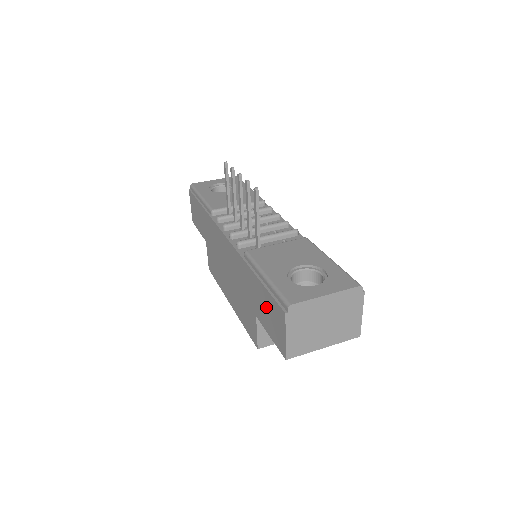
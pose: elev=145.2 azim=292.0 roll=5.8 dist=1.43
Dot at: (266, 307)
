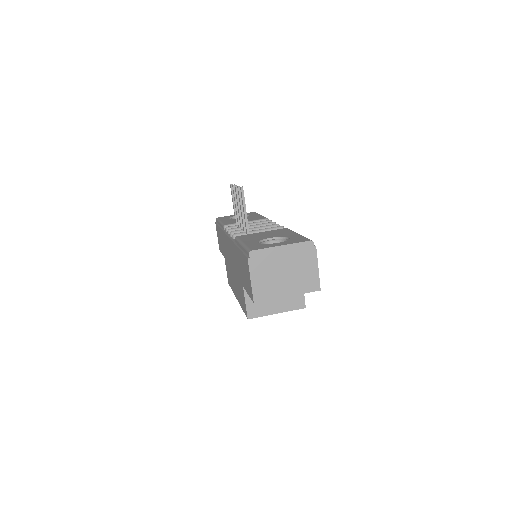
Dot at: (243, 268)
